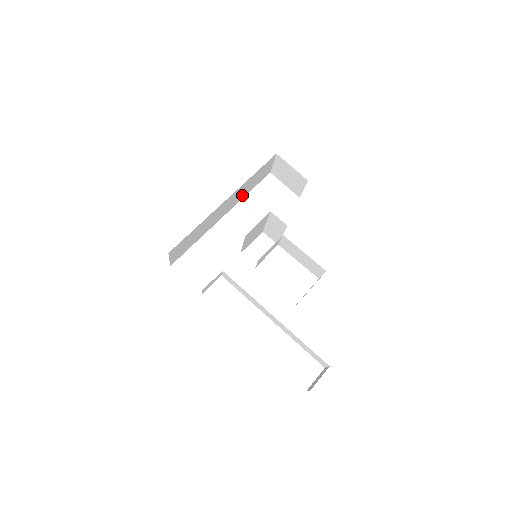
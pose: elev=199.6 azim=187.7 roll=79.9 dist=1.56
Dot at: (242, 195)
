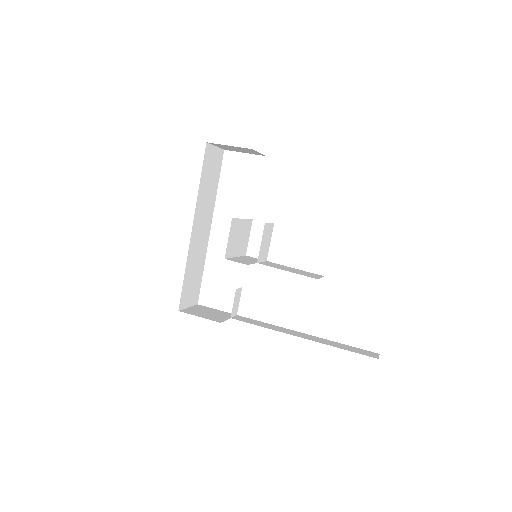
Dot at: (211, 198)
